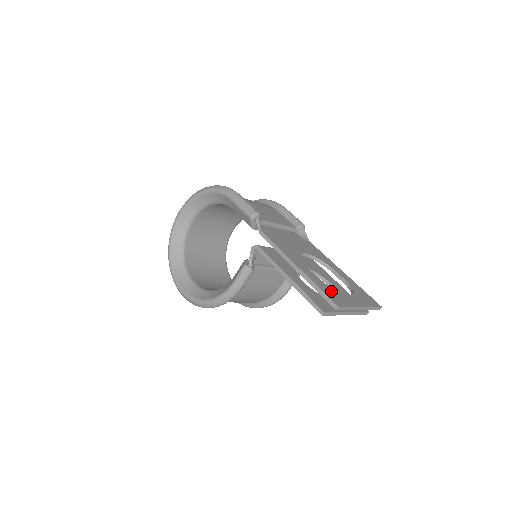
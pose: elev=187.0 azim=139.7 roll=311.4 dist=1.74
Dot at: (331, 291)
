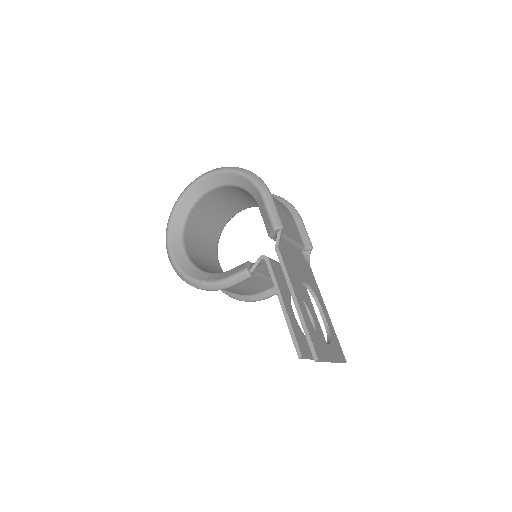
Dot at: (316, 338)
